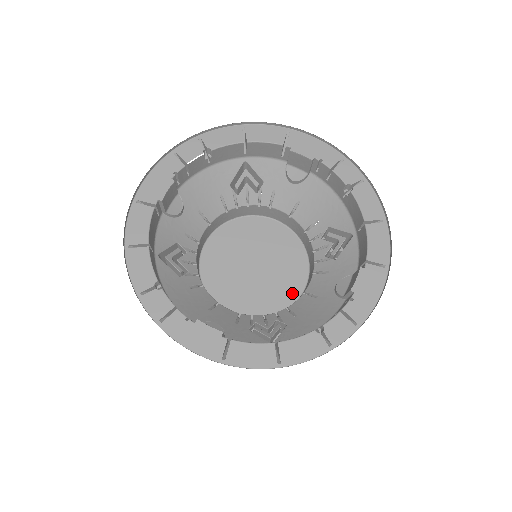
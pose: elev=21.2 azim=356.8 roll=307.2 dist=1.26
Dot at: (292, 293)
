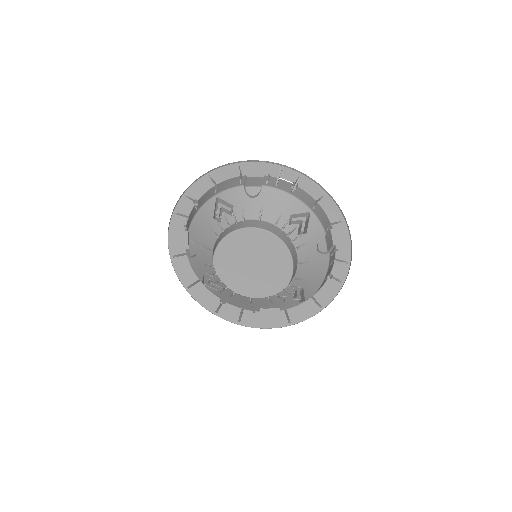
Dot at: (249, 296)
